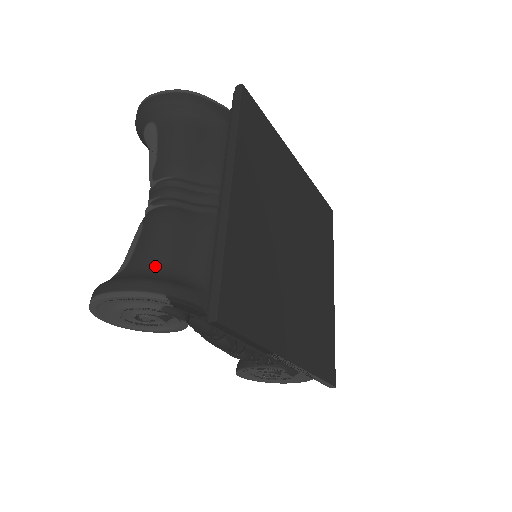
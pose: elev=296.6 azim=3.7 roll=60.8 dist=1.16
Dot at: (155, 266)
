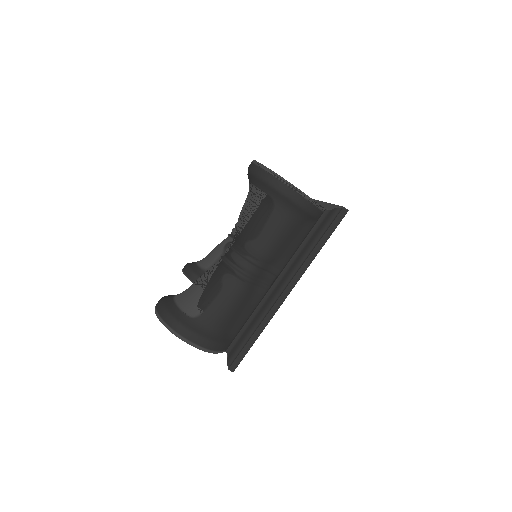
Dot at: (218, 327)
